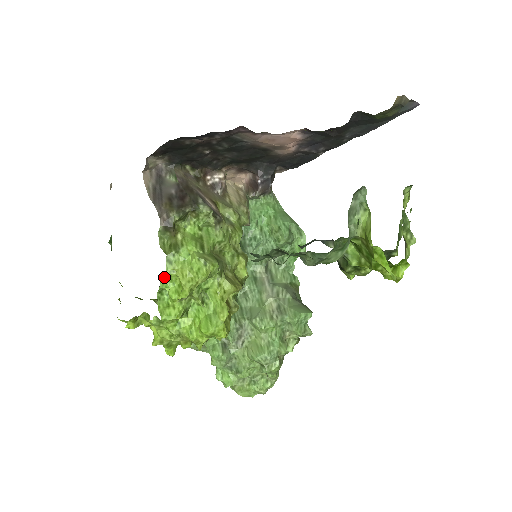
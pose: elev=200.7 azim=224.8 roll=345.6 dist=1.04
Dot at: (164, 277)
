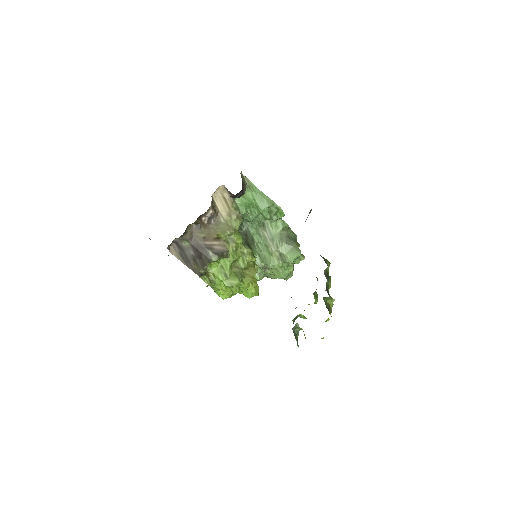
Dot at: (214, 290)
